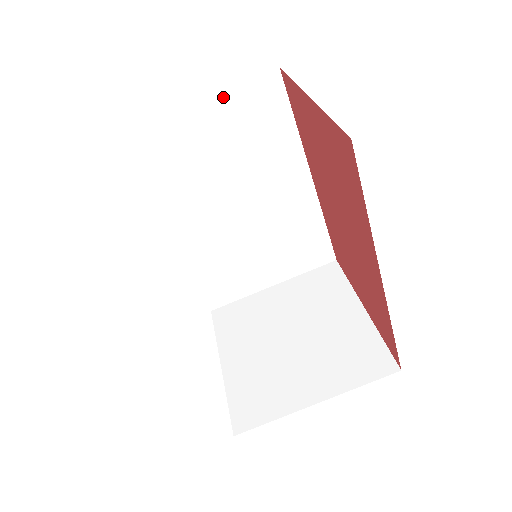
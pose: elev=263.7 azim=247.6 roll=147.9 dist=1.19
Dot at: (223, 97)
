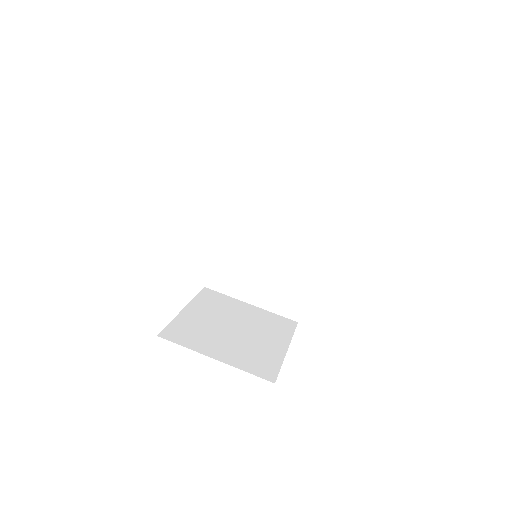
Dot at: (310, 172)
